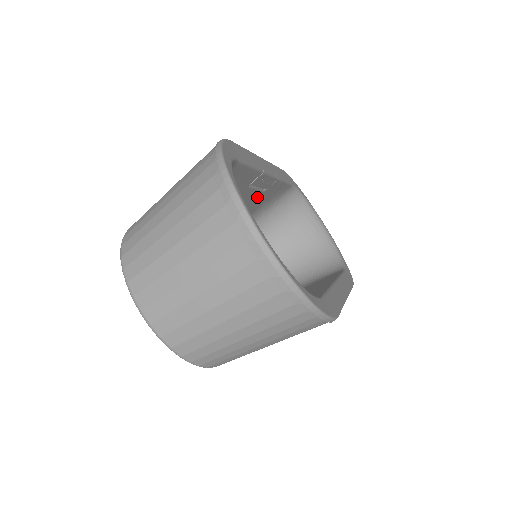
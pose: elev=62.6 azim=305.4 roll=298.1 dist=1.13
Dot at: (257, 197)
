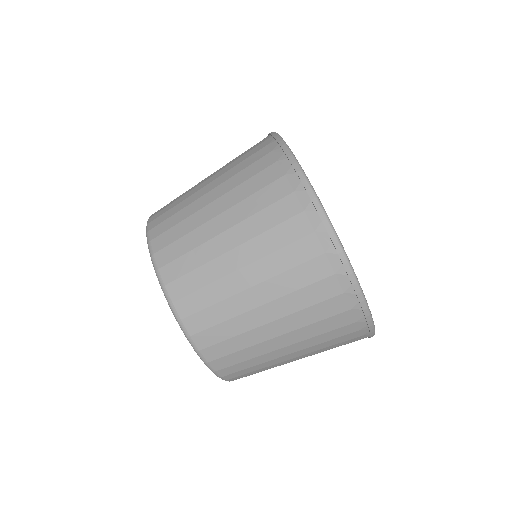
Dot at: occluded
